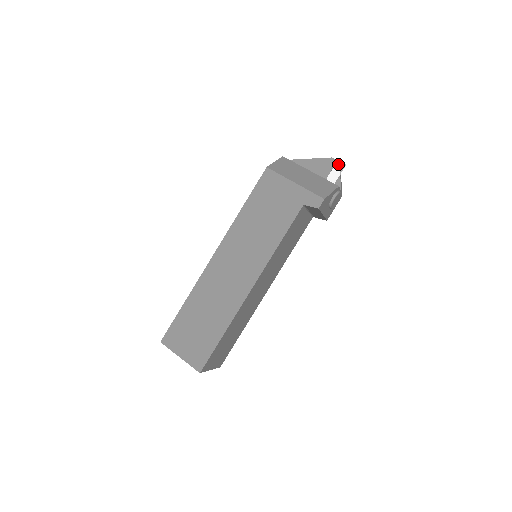
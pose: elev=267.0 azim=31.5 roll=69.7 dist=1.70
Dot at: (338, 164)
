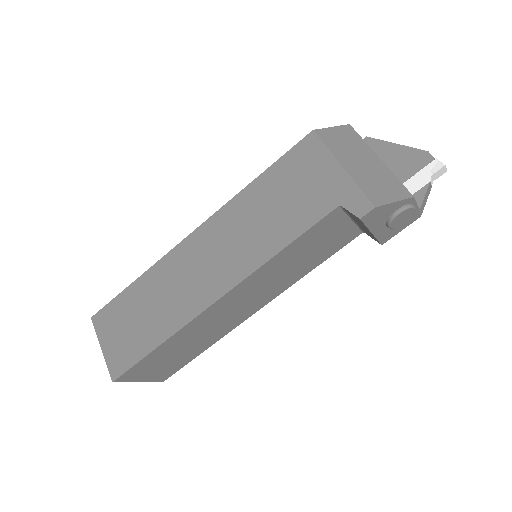
Dot at: (434, 164)
